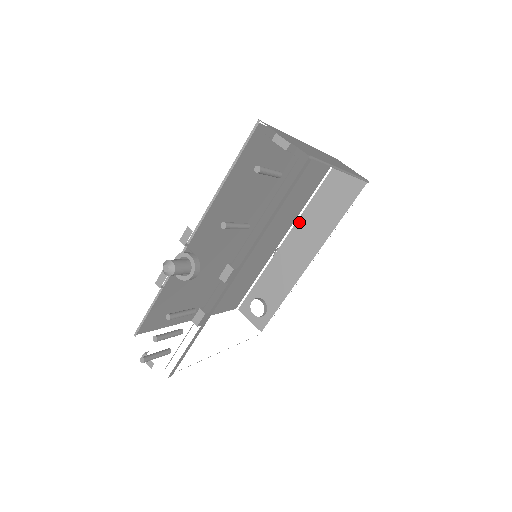
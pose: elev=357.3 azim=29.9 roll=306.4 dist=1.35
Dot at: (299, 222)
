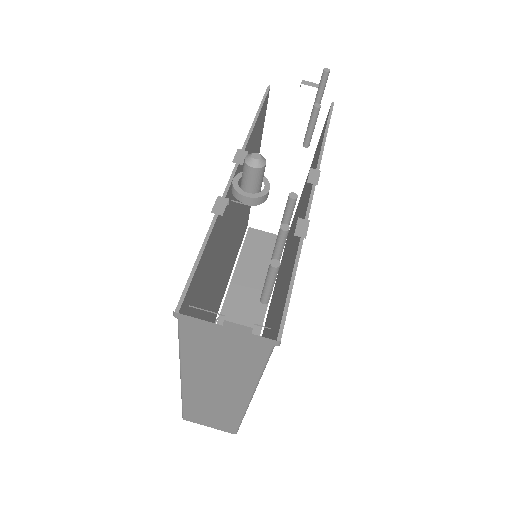
Dot at: (232, 285)
